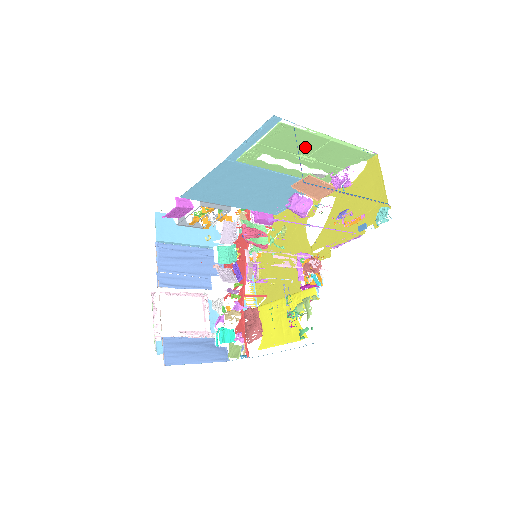
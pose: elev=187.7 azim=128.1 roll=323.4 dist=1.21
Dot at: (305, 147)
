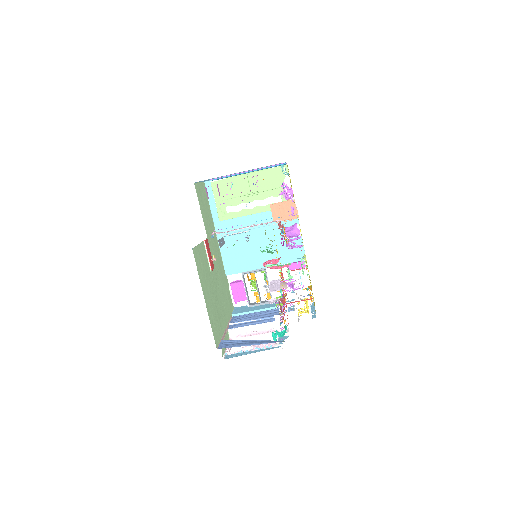
Dot at: (241, 188)
